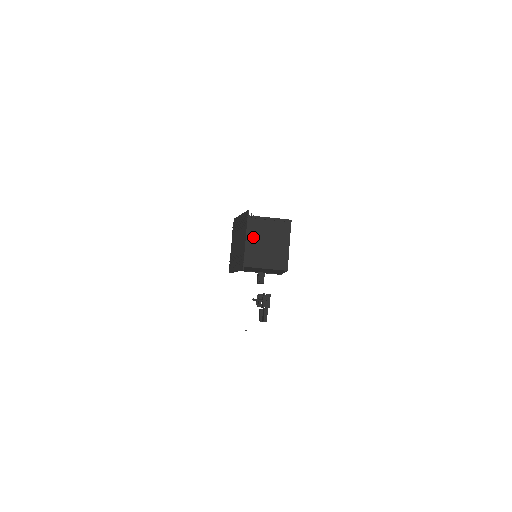
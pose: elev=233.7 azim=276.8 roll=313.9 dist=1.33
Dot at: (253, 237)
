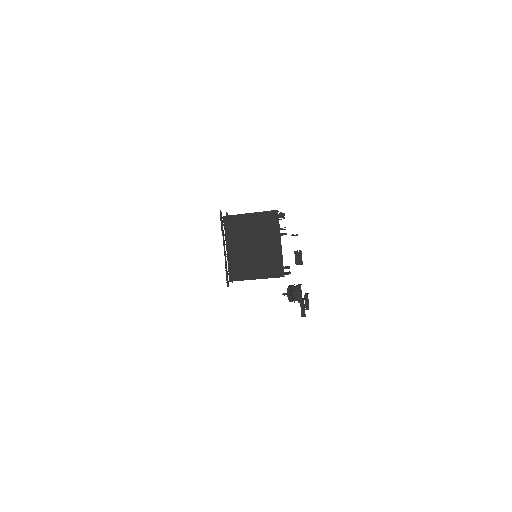
Dot at: (234, 242)
